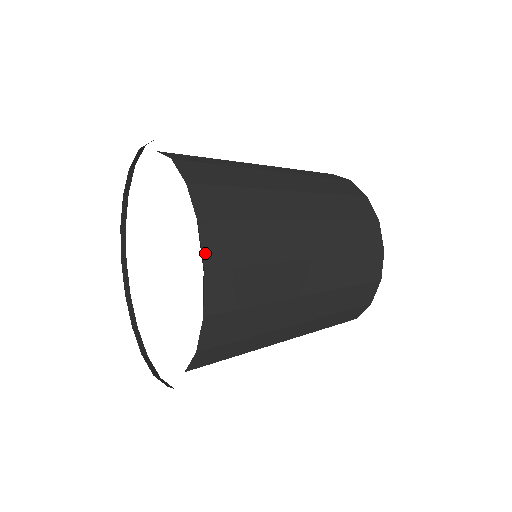
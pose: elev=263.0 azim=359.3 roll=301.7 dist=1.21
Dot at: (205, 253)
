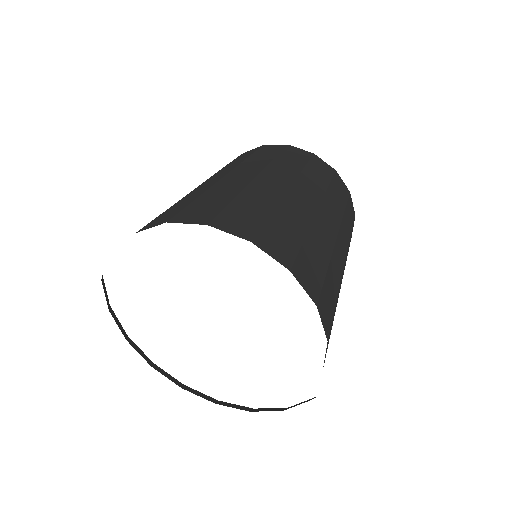
Dot at: occluded
